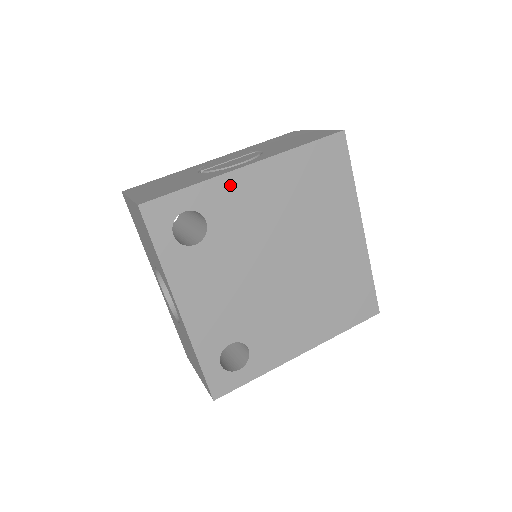
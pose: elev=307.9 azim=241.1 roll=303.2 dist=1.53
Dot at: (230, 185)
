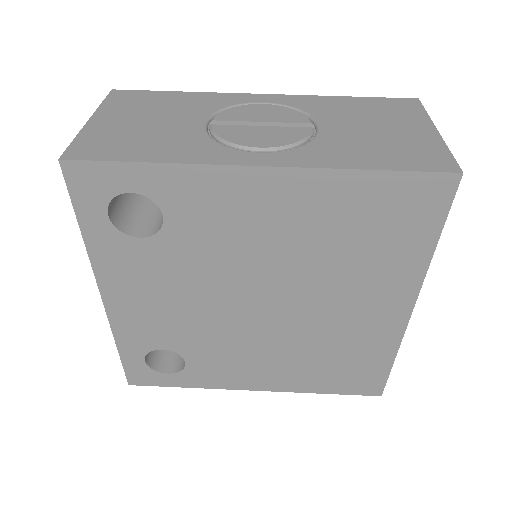
Dot at: (216, 183)
